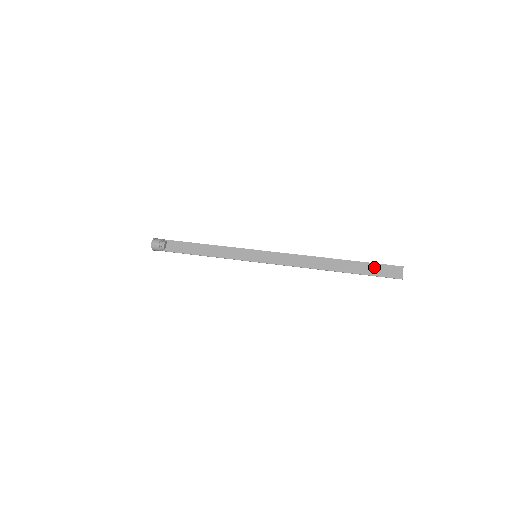
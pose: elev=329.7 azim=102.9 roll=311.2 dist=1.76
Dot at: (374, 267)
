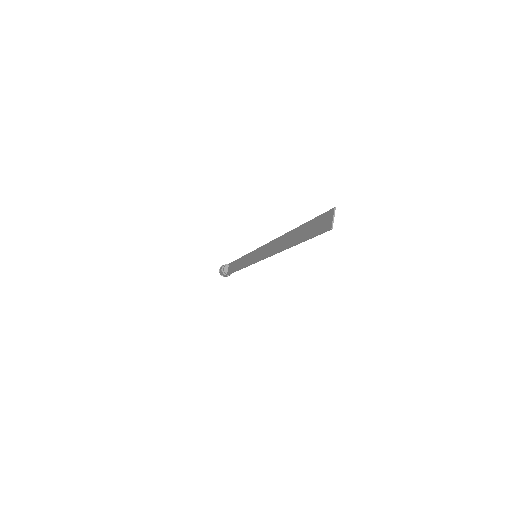
Dot at: (313, 224)
